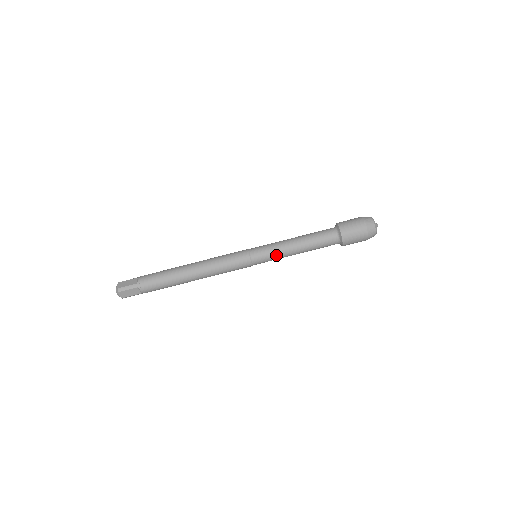
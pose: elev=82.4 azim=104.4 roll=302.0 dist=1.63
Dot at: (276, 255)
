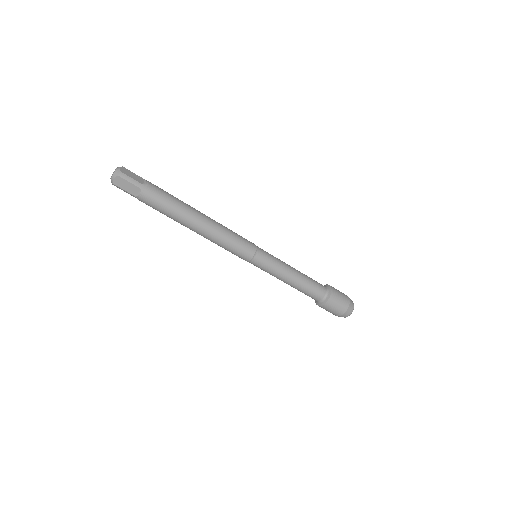
Dot at: occluded
